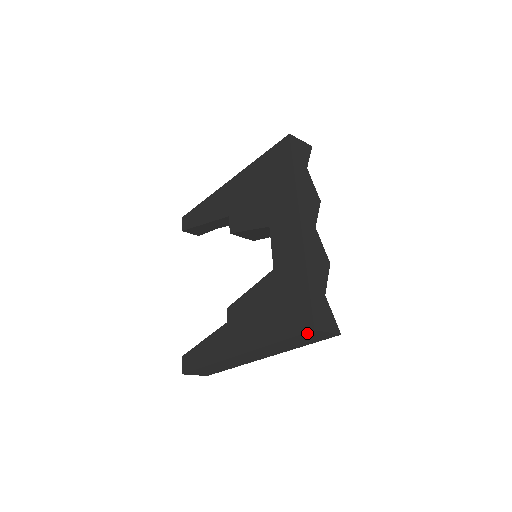
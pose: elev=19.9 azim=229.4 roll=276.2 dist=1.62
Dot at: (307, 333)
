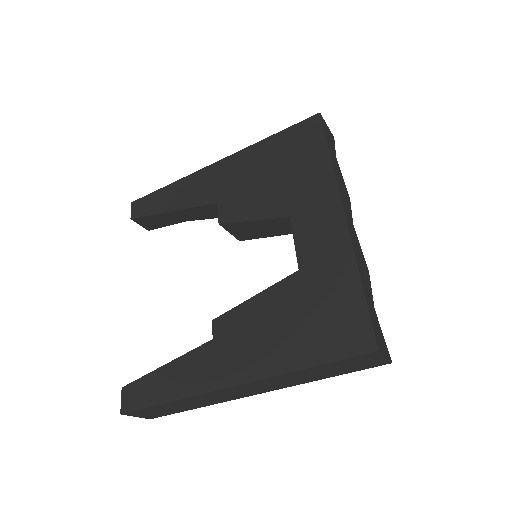
Dot at: (362, 355)
